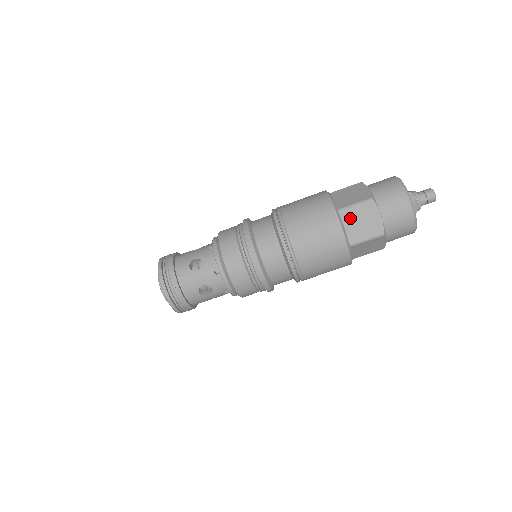
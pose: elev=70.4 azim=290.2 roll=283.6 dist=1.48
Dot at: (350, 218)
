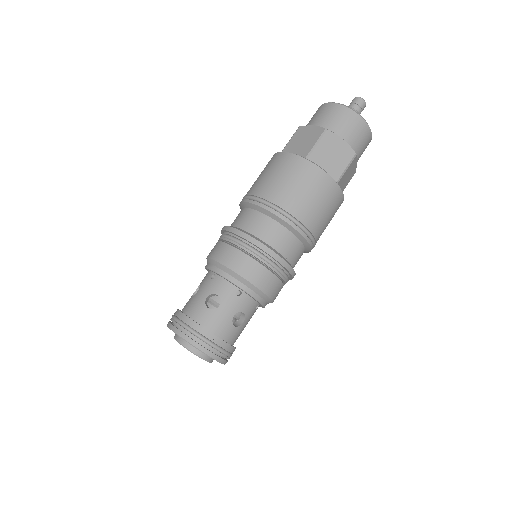
Dot at: (292, 148)
